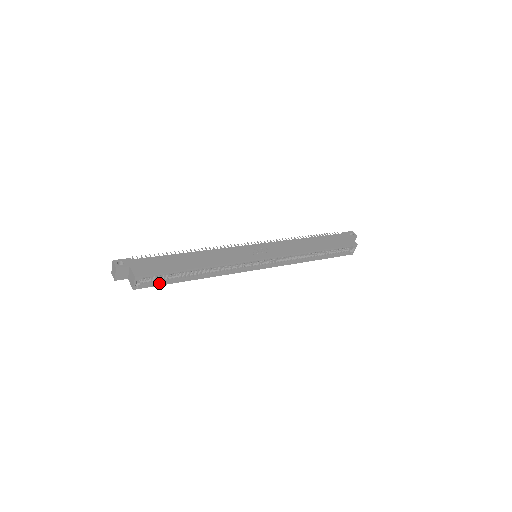
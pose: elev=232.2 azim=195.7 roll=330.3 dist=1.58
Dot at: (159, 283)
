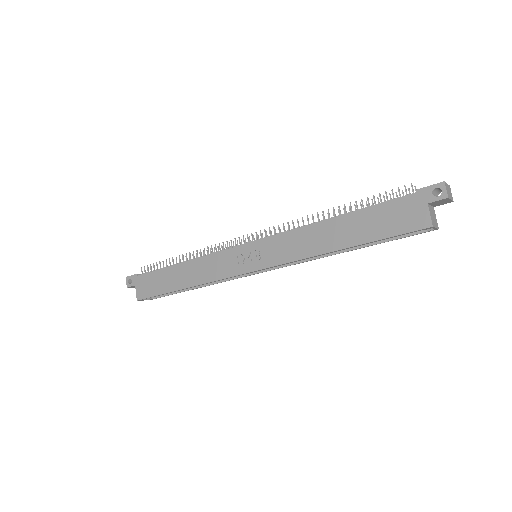
Dot at: (166, 294)
